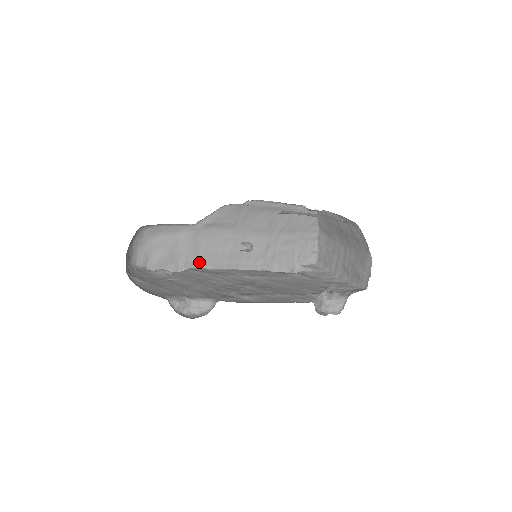
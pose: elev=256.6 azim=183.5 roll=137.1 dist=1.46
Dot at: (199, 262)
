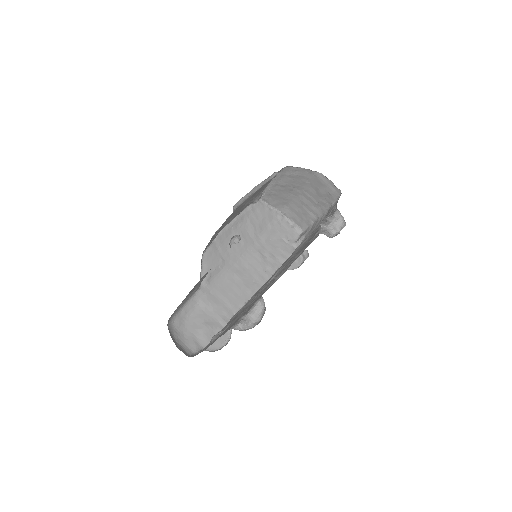
Dot at: (232, 309)
